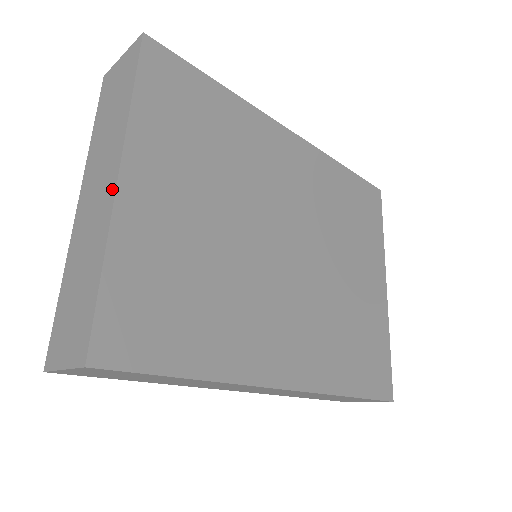
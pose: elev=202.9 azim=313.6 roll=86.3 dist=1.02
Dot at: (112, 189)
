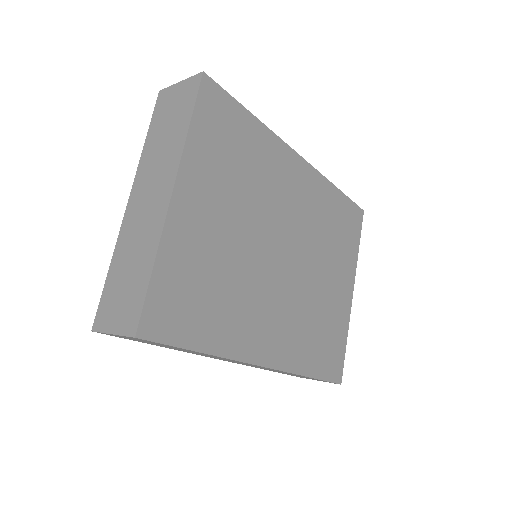
Dot at: (165, 203)
